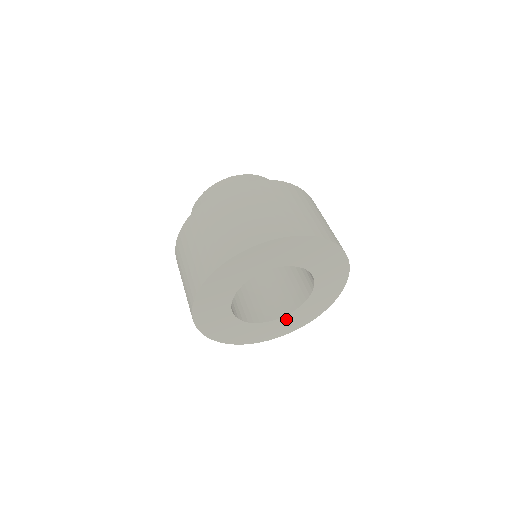
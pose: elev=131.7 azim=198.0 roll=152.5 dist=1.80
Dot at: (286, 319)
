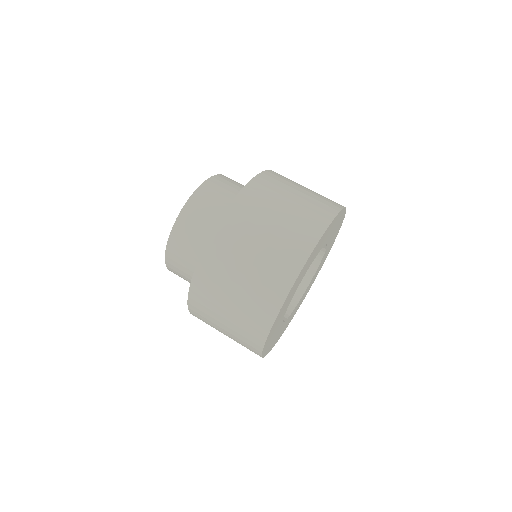
Dot at: (312, 279)
